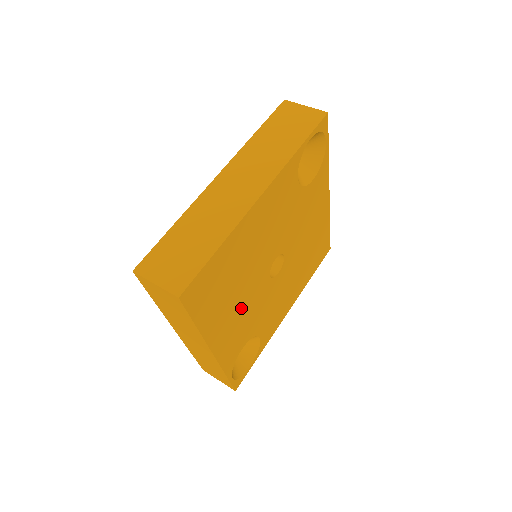
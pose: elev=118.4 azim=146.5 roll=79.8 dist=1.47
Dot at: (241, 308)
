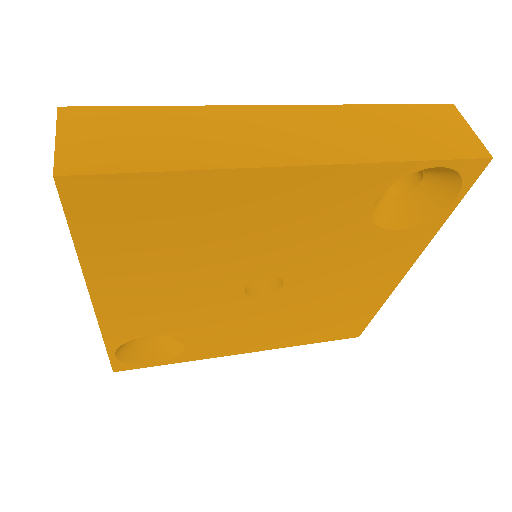
Dot at: (173, 288)
